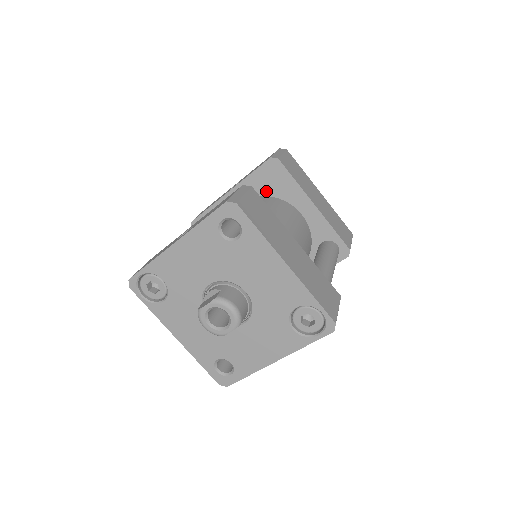
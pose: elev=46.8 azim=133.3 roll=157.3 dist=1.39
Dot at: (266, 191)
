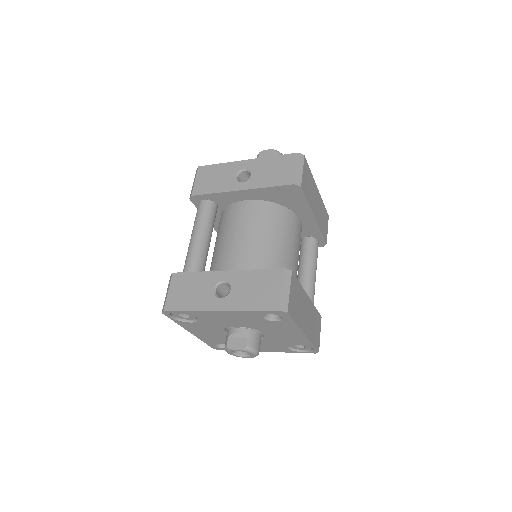
Dot at: (277, 200)
